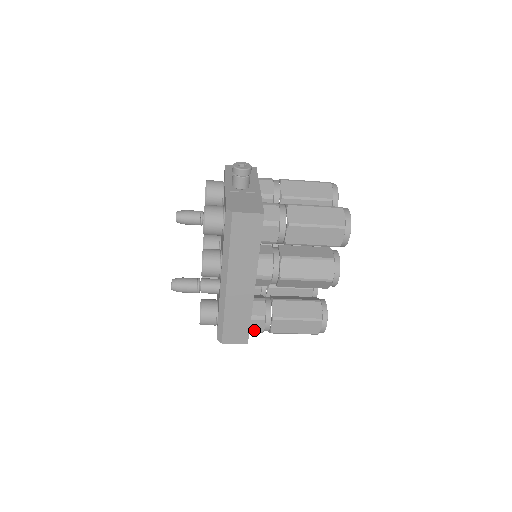
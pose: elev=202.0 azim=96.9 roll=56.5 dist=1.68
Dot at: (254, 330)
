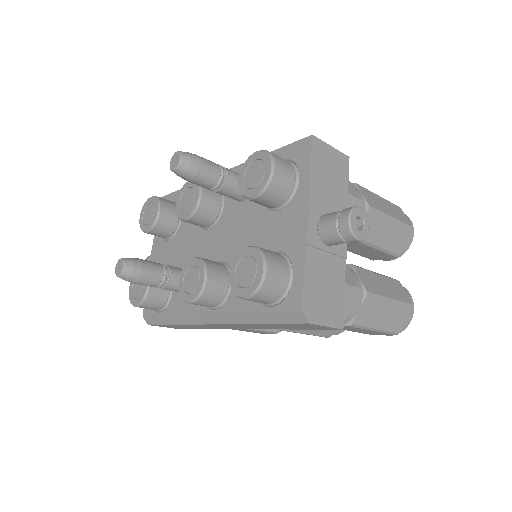
Dot at: occluded
